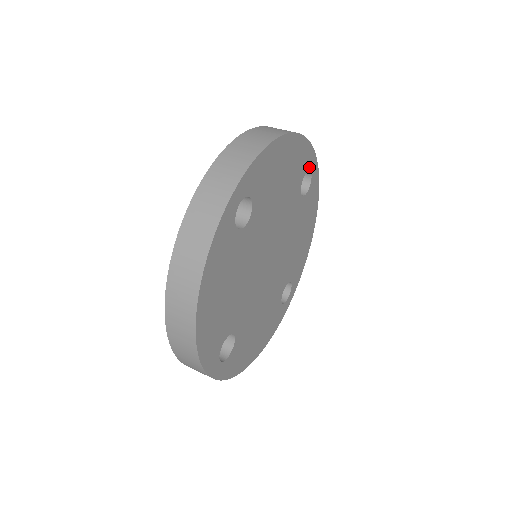
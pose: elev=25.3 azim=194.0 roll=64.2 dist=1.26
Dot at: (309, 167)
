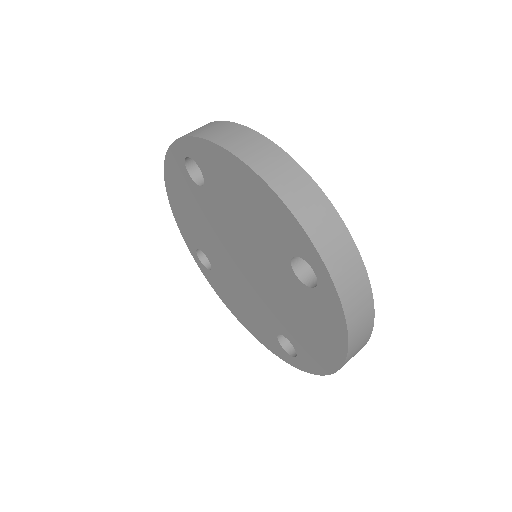
Dot at: occluded
